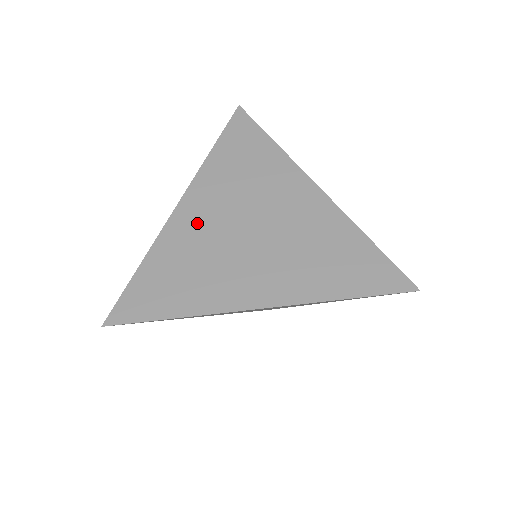
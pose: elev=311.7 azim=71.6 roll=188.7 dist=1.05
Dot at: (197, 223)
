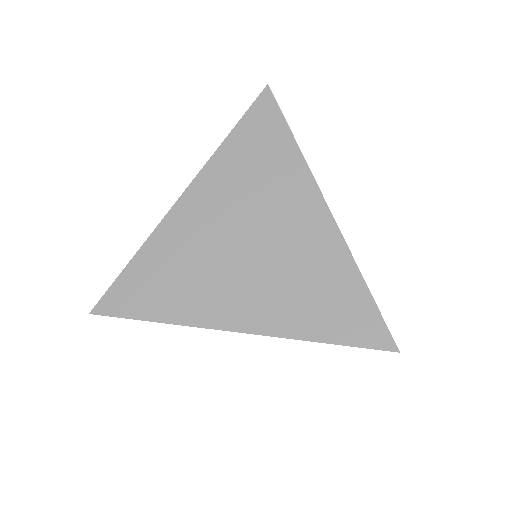
Dot at: (195, 224)
